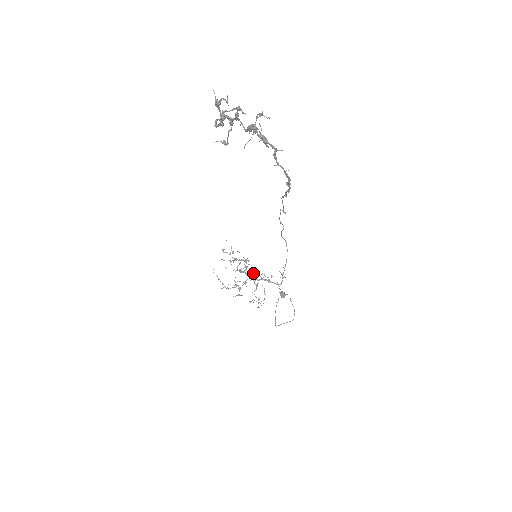
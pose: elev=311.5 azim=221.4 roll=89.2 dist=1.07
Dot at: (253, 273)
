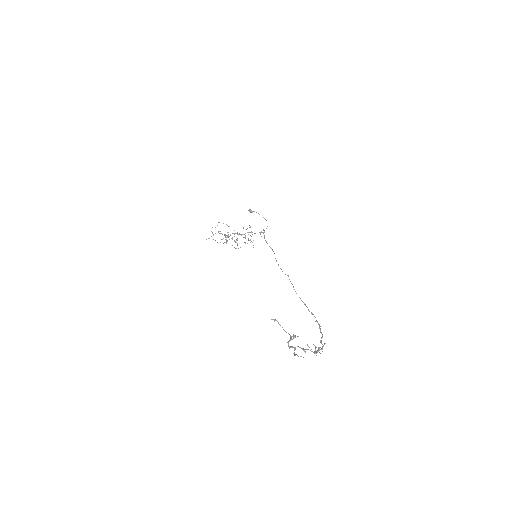
Dot at: occluded
